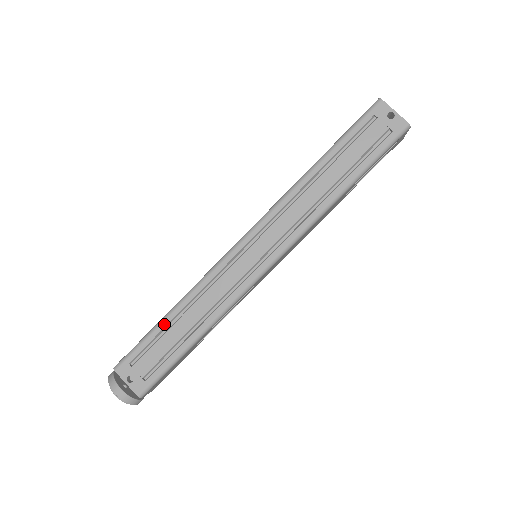
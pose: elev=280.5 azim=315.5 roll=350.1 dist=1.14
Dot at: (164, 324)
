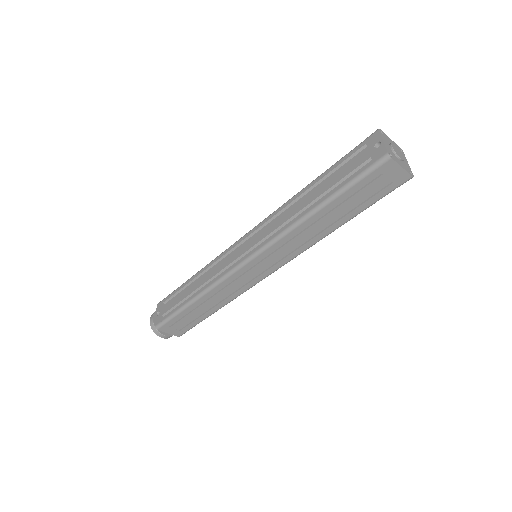
Dot at: (186, 283)
